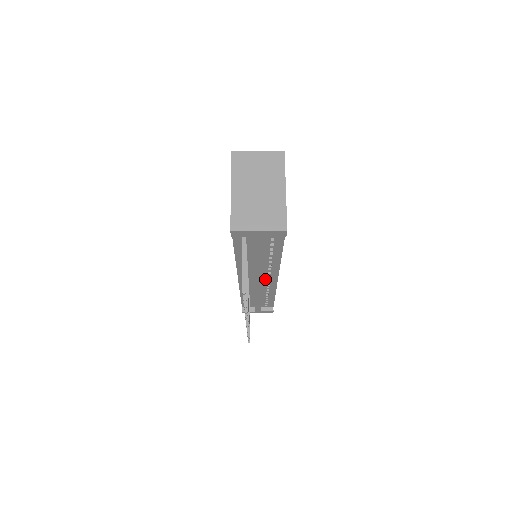
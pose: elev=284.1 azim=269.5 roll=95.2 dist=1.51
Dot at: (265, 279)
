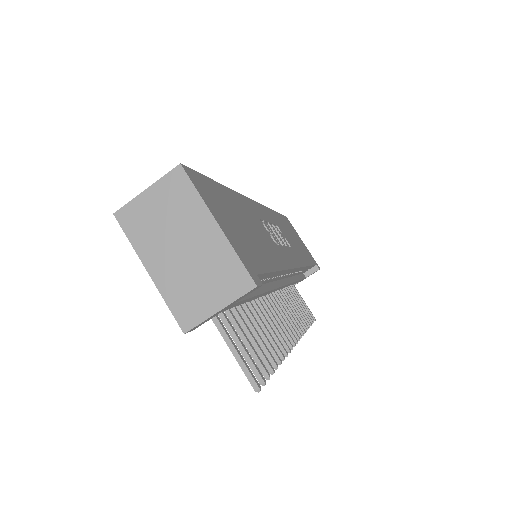
Dot at: (283, 277)
